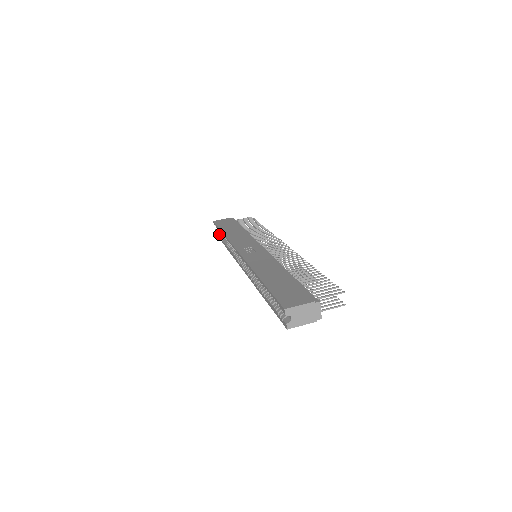
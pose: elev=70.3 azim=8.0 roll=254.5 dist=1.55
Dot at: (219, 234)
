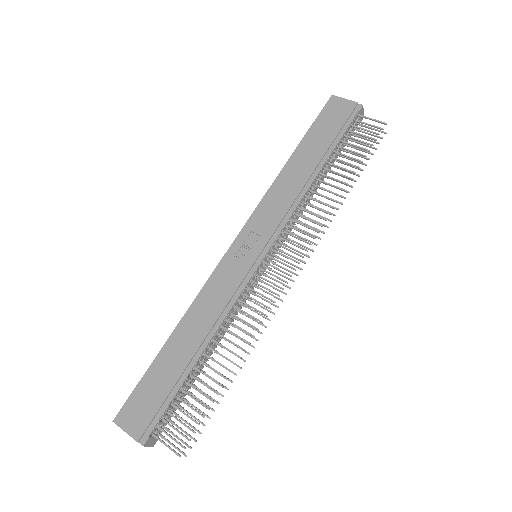
Dot at: occluded
